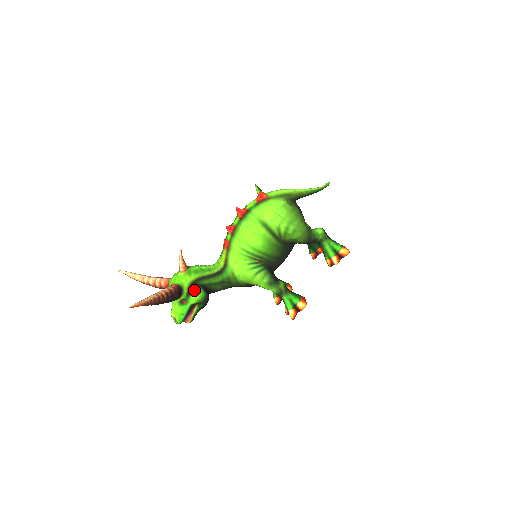
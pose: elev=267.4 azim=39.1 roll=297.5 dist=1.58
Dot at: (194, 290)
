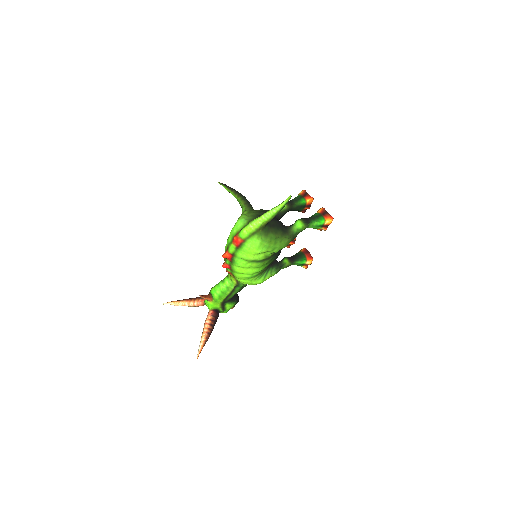
Dot at: (226, 306)
